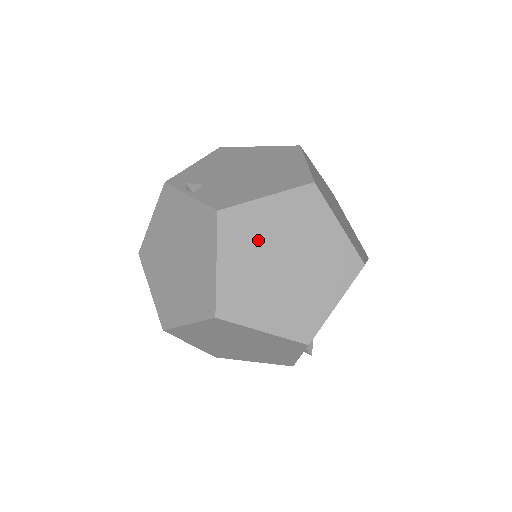
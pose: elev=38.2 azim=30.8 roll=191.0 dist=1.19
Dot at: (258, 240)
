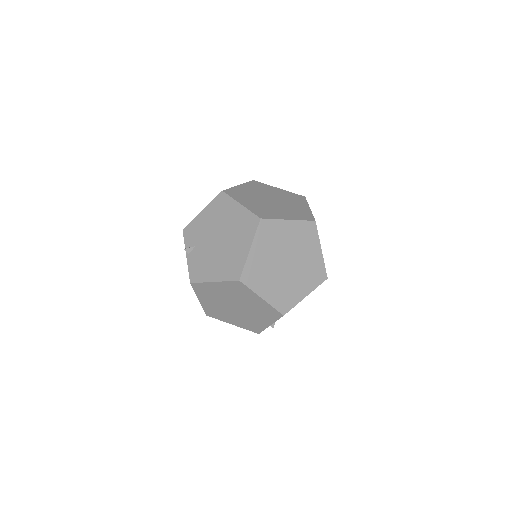
Dot at: (216, 296)
